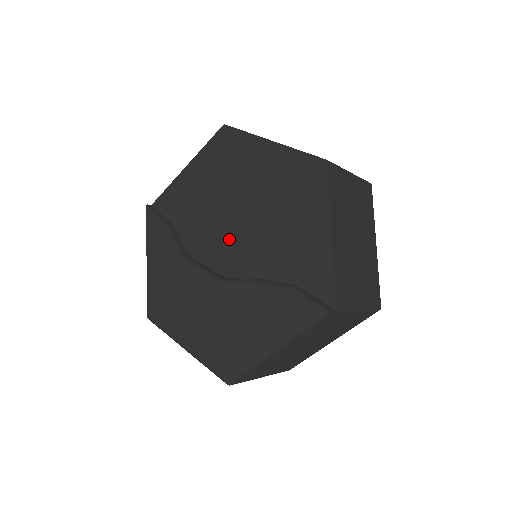
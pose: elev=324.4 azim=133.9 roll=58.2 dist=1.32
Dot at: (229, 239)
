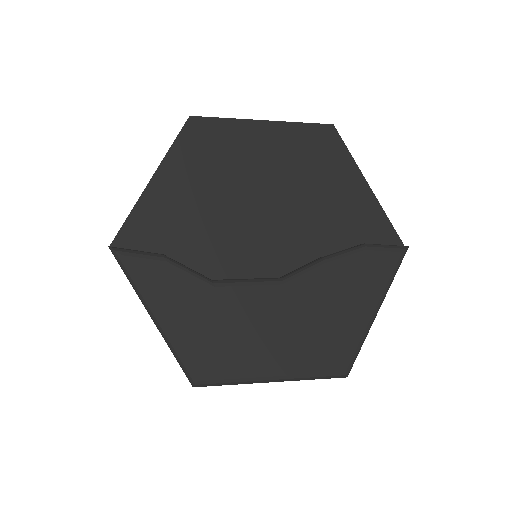
Dot at: (263, 236)
